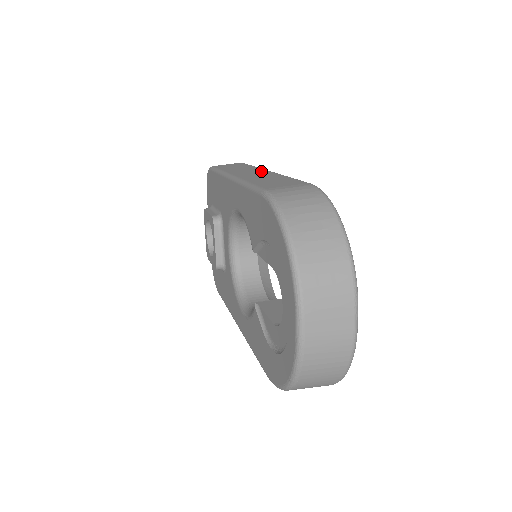
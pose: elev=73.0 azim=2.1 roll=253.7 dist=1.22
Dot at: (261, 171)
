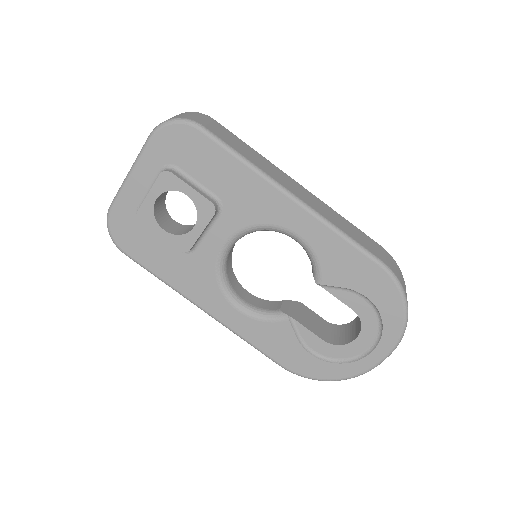
Dot at: (298, 185)
